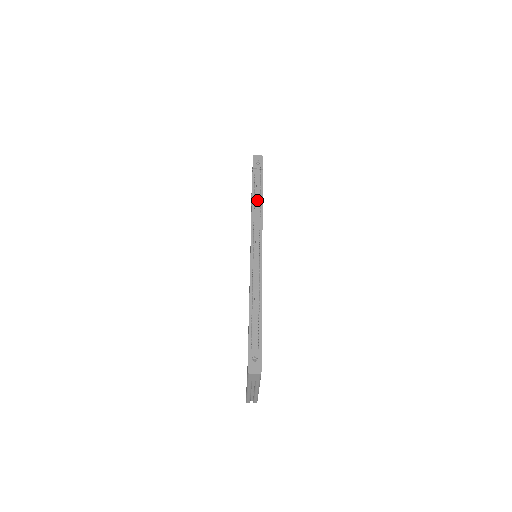
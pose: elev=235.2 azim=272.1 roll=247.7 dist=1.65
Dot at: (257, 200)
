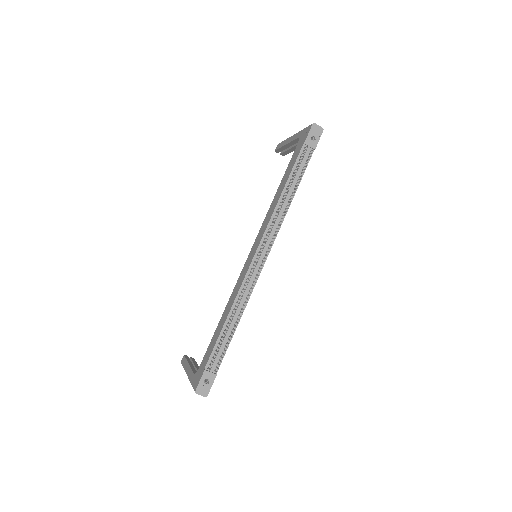
Dot at: (289, 193)
